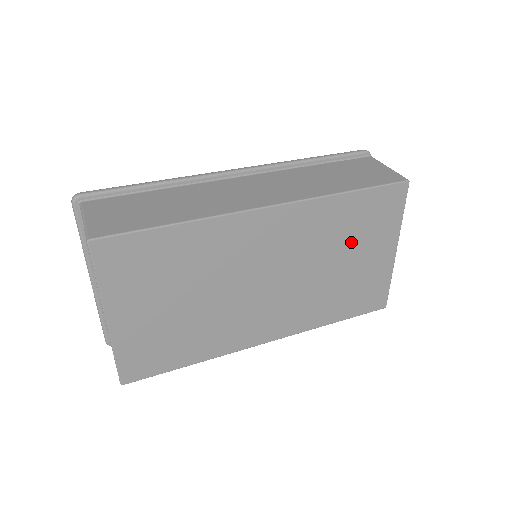
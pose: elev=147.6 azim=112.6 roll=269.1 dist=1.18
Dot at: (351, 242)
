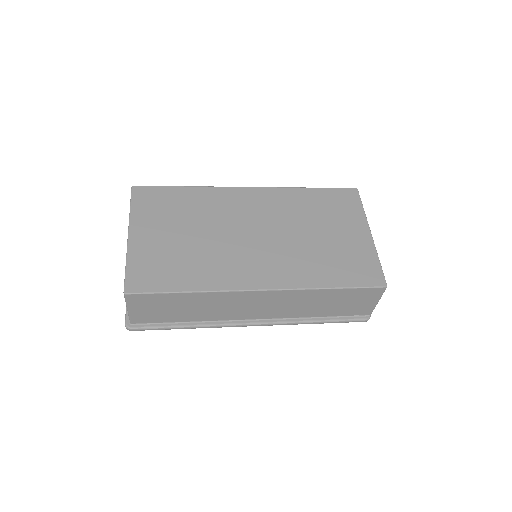
Dot at: (323, 220)
